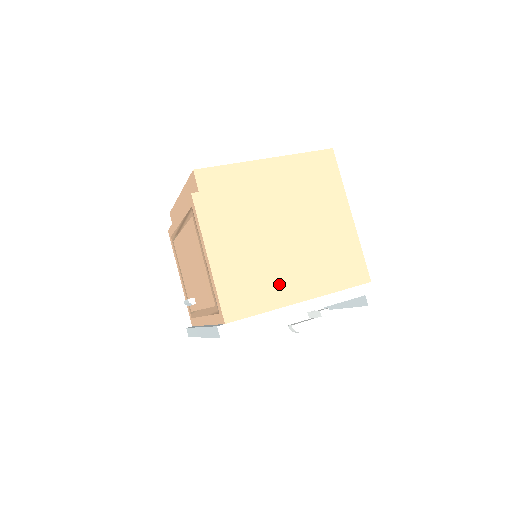
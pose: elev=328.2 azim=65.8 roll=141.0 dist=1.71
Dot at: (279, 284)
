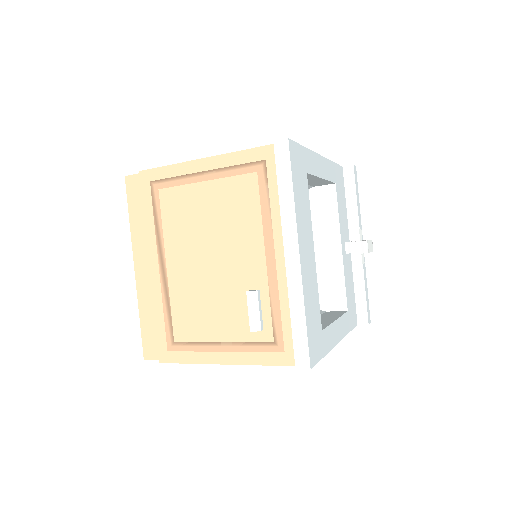
Dot at: occluded
